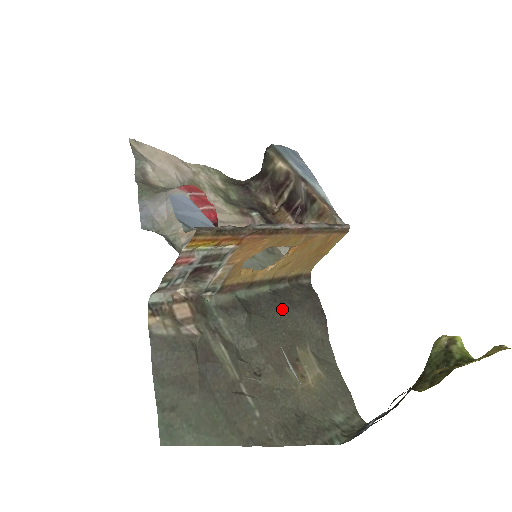
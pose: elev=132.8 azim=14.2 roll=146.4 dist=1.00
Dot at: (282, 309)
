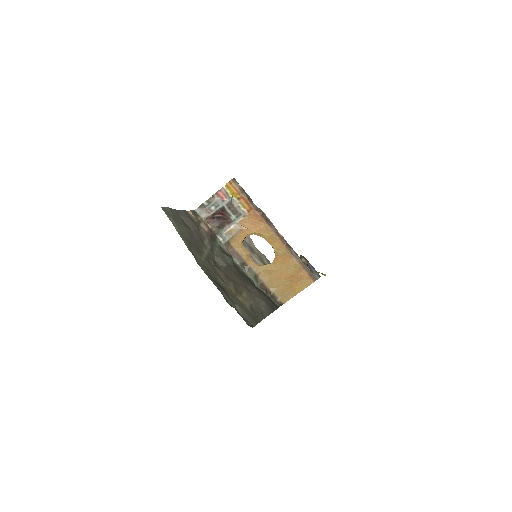
Dot at: (251, 284)
